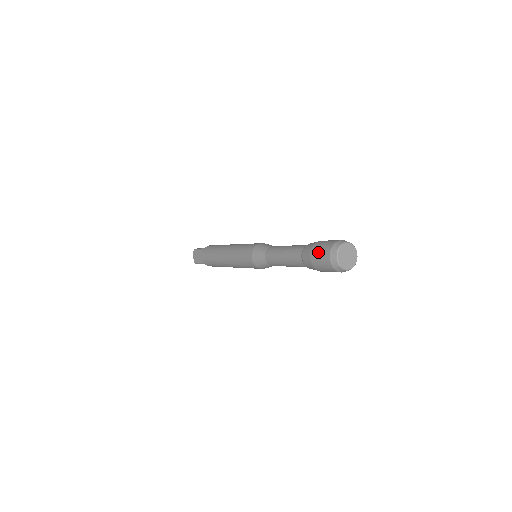
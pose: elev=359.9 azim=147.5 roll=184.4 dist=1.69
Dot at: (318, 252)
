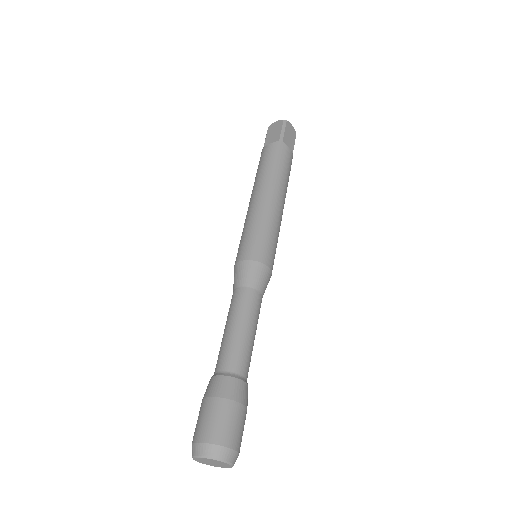
Dot at: (212, 415)
